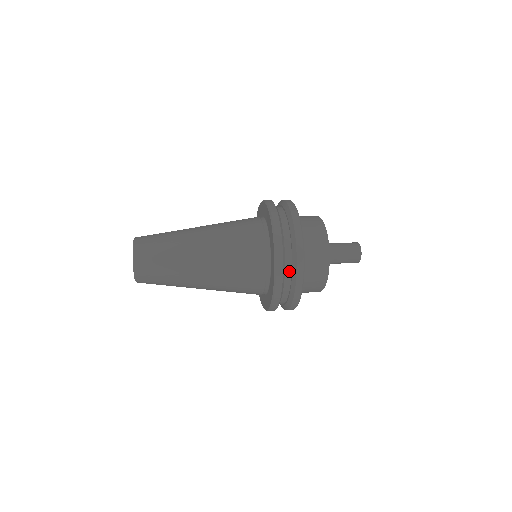
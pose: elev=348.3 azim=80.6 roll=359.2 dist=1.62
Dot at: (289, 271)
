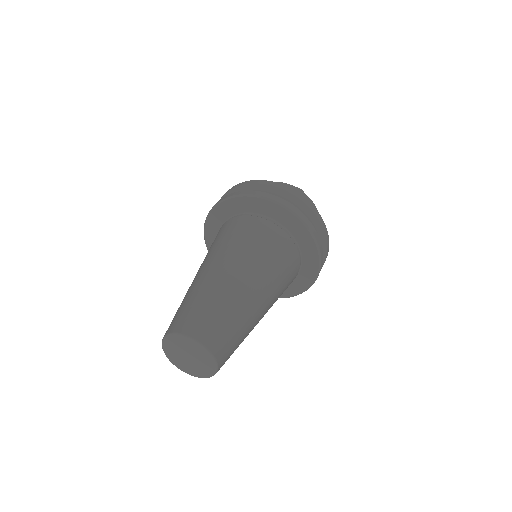
Dot at: occluded
